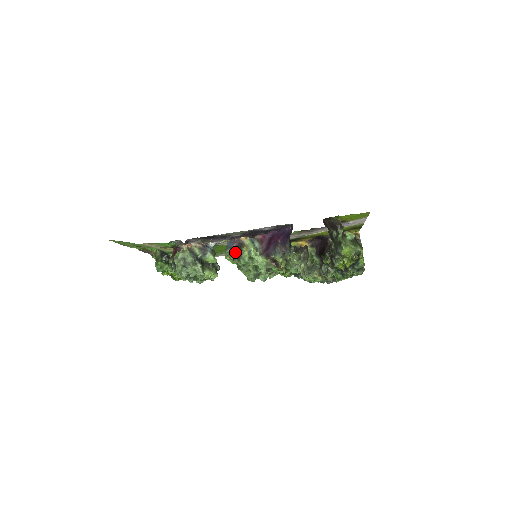
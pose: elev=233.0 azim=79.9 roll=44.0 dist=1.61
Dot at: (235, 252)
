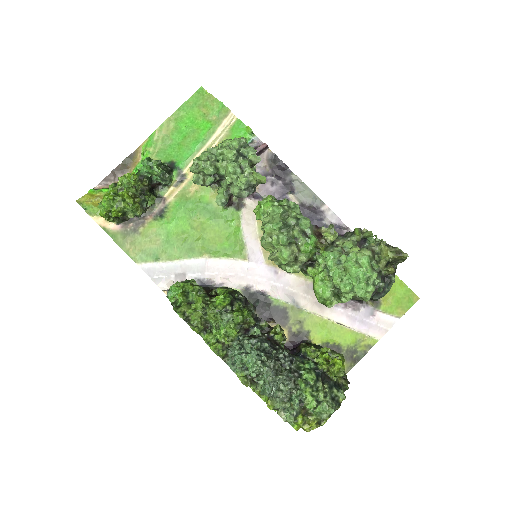
Dot at: occluded
